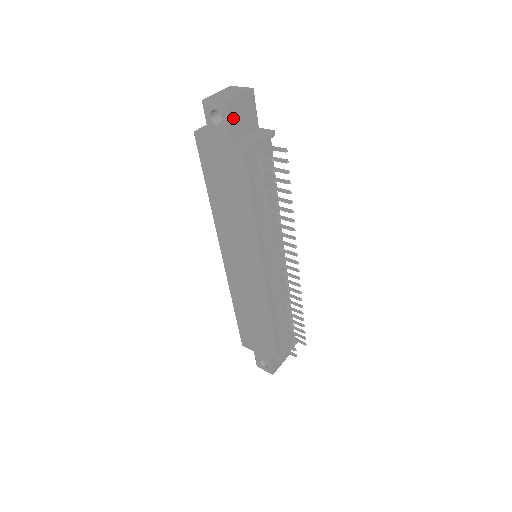
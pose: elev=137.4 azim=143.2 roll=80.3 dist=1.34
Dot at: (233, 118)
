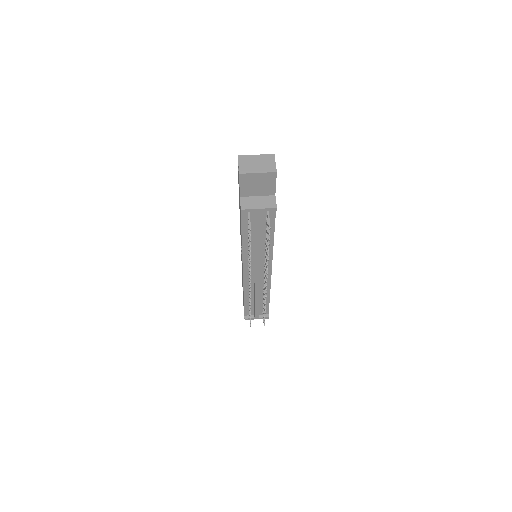
Dot at: (246, 183)
